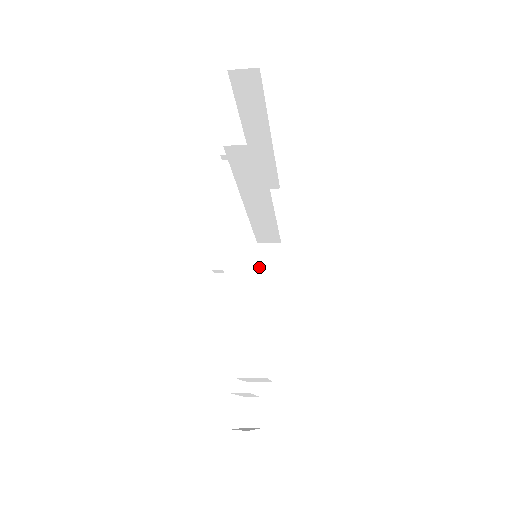
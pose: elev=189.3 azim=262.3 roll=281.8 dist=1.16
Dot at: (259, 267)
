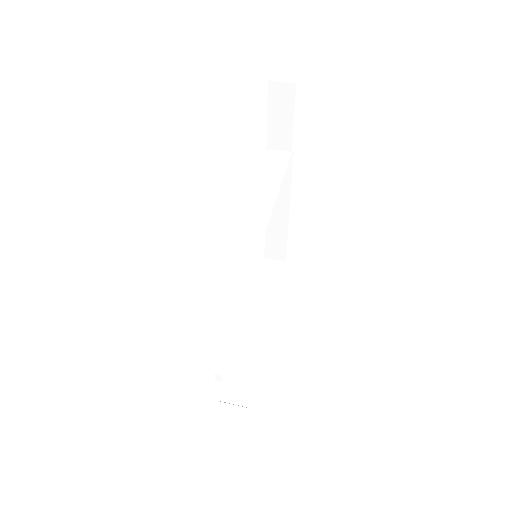
Dot at: occluded
